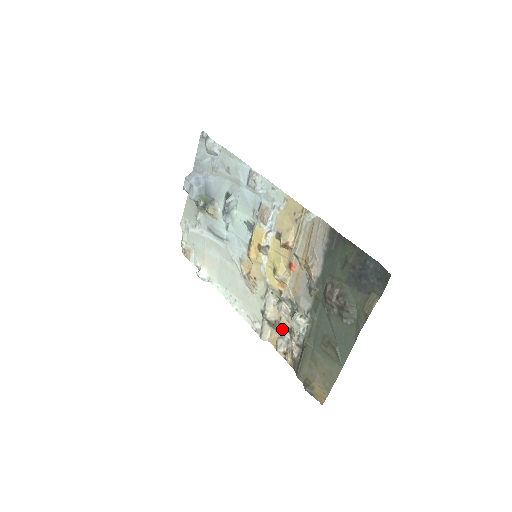
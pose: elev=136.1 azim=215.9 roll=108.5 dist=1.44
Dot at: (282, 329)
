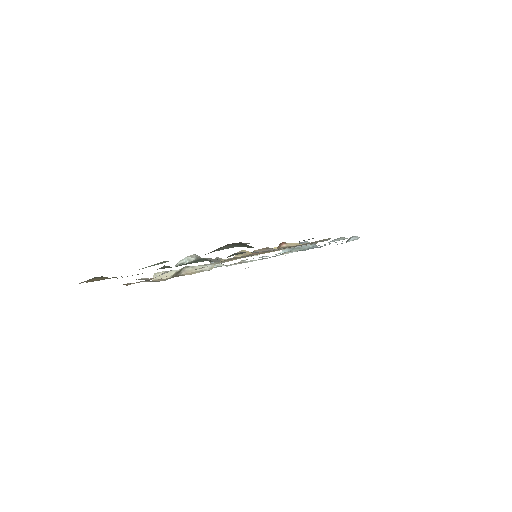
Dot at: occluded
